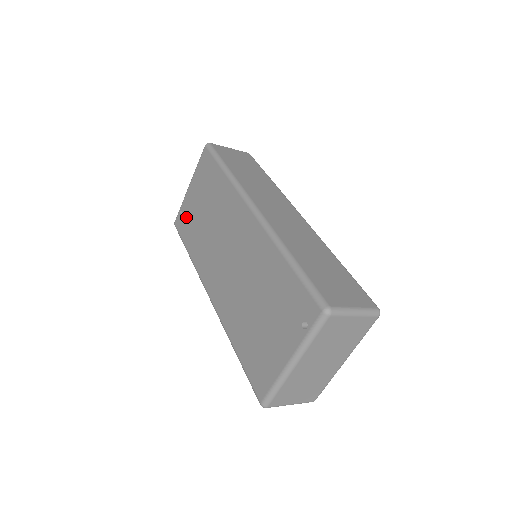
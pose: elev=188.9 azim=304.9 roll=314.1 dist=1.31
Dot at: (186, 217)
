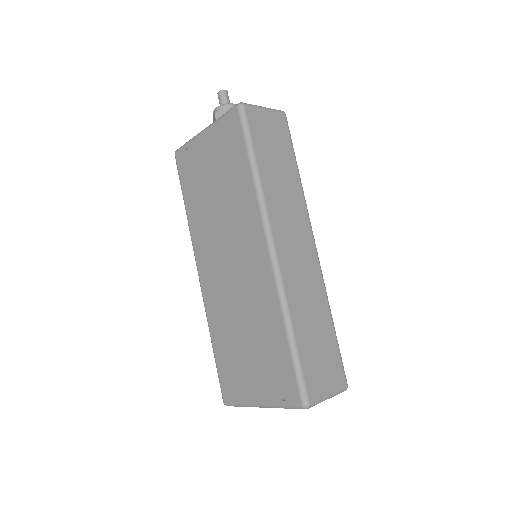
Dot at: (191, 165)
